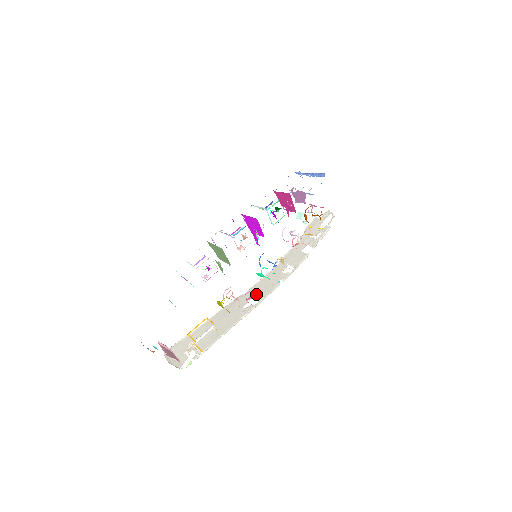
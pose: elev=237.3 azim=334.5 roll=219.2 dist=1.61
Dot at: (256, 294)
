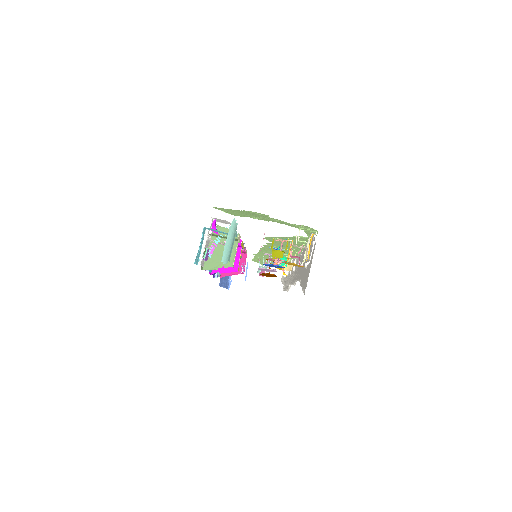
Dot at: occluded
